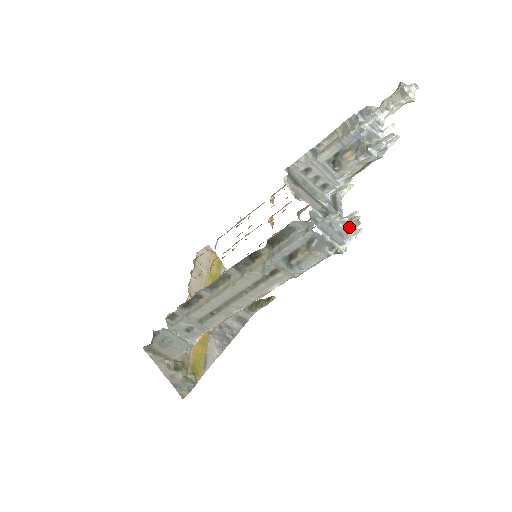
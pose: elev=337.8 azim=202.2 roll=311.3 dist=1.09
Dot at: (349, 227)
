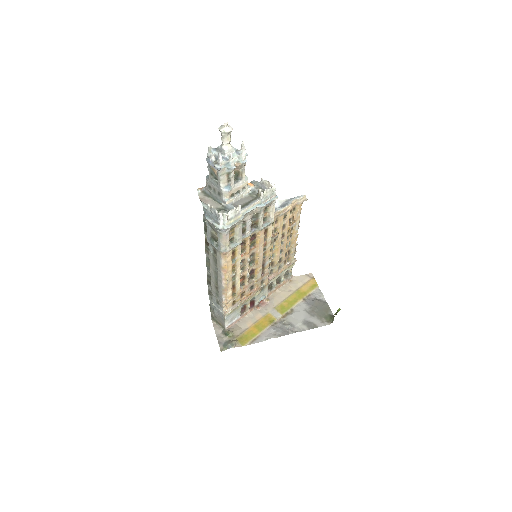
Dot at: (215, 212)
